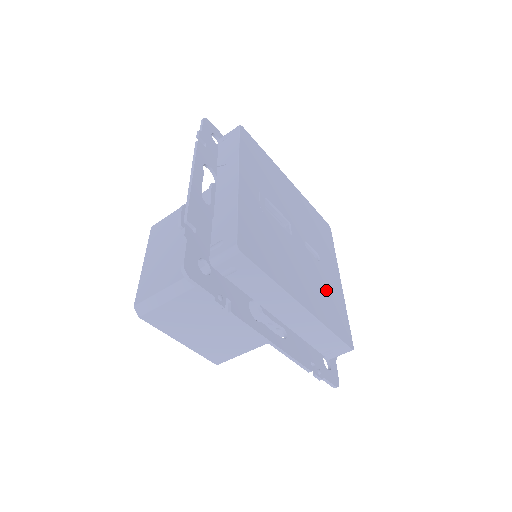
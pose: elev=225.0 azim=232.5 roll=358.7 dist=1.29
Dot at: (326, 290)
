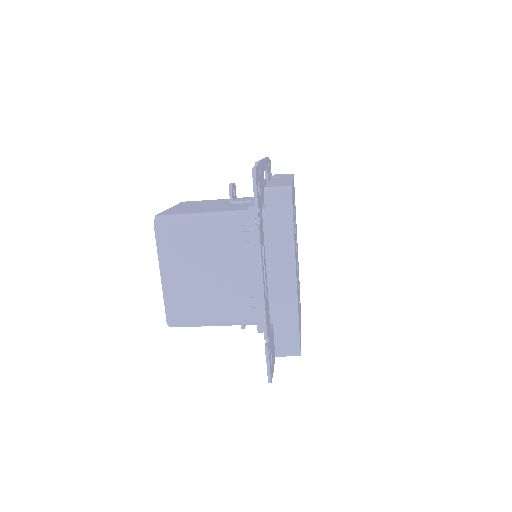
Dot at: occluded
